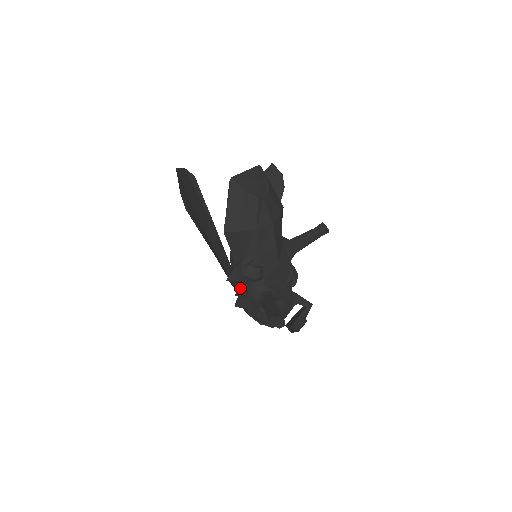
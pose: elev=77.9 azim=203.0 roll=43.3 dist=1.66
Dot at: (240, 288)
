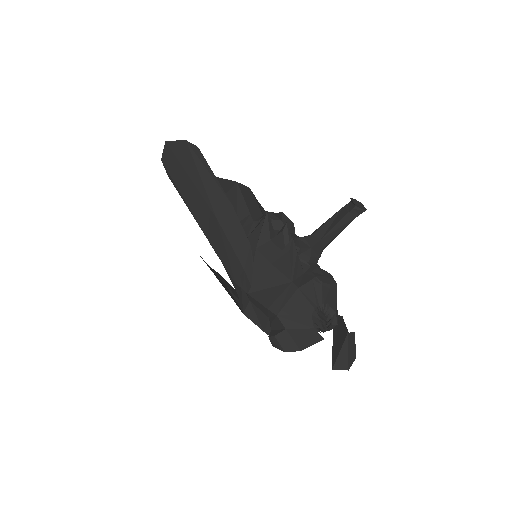
Dot at: (282, 229)
